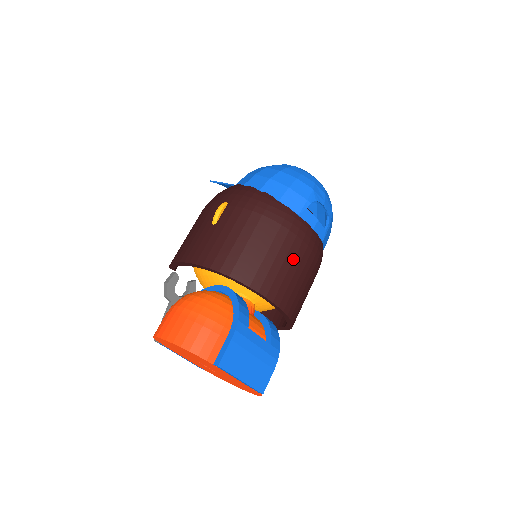
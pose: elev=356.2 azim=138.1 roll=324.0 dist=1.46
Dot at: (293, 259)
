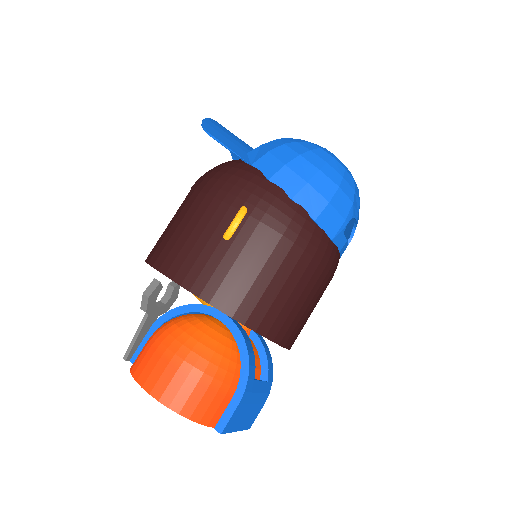
Dot at: (314, 295)
